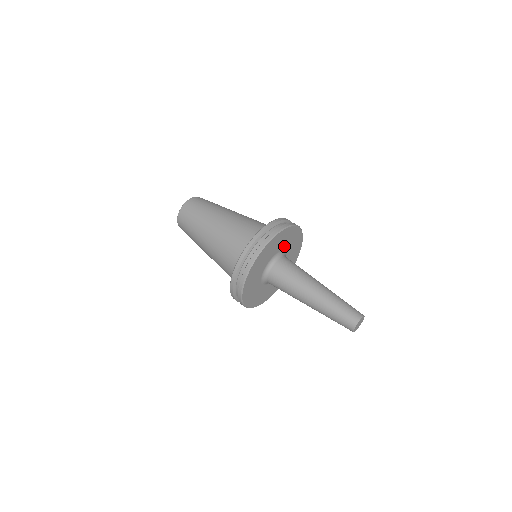
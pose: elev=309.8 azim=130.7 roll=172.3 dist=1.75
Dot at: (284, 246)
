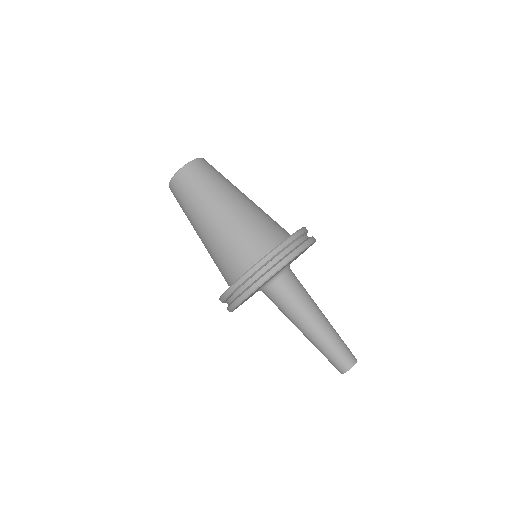
Dot at: (267, 281)
